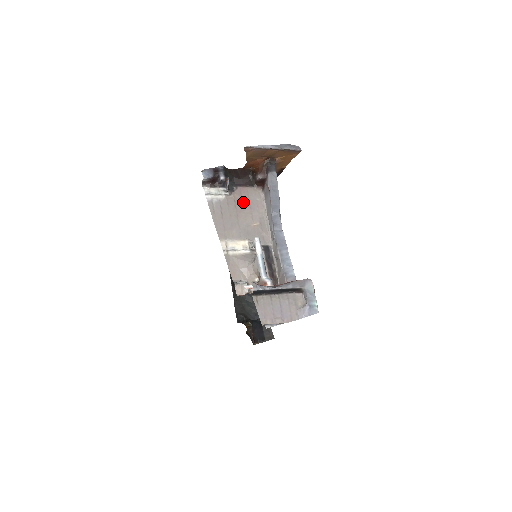
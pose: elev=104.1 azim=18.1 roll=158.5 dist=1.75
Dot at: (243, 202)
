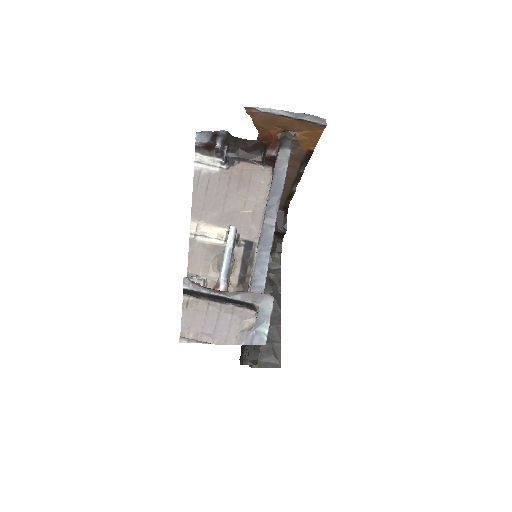
Dot at: (241, 181)
